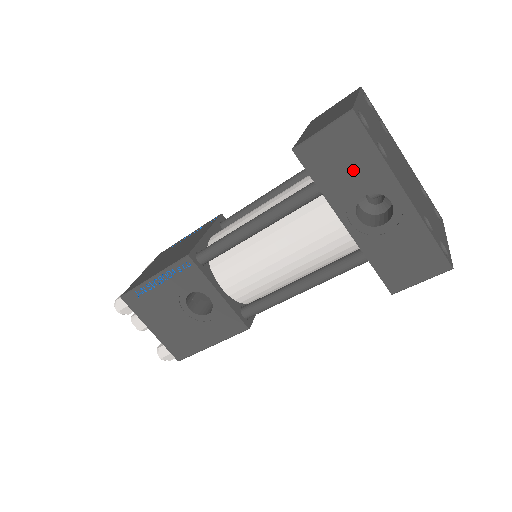
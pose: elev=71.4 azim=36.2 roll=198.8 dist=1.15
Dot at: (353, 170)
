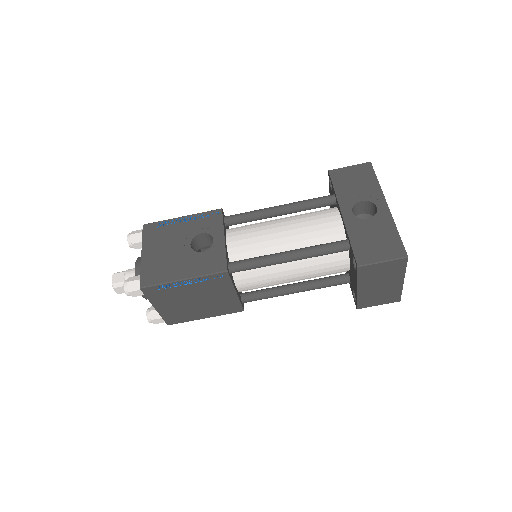
Dot at: (360, 187)
